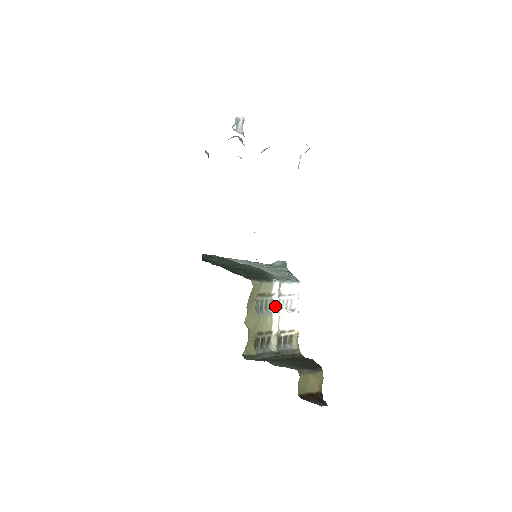
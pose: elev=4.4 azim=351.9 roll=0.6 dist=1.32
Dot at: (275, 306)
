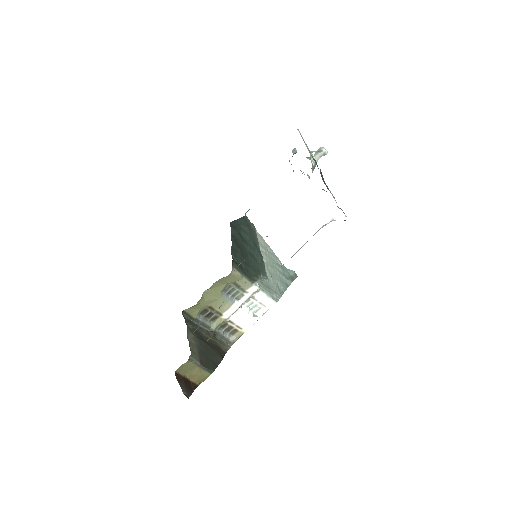
Dot at: (241, 301)
